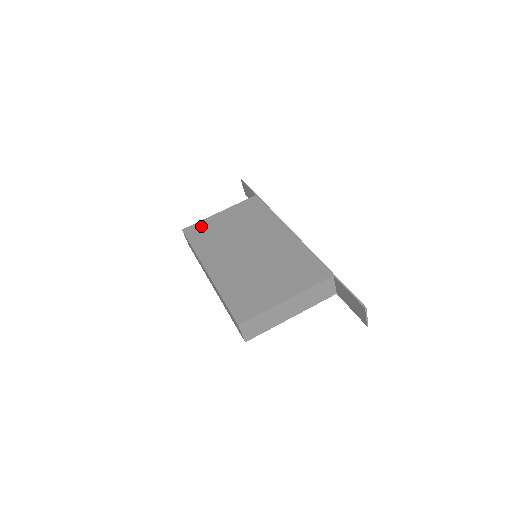
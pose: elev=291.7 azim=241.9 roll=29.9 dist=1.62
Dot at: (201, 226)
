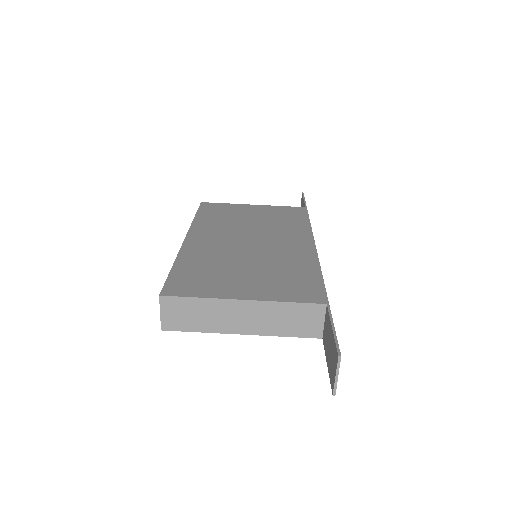
Dot at: (222, 206)
